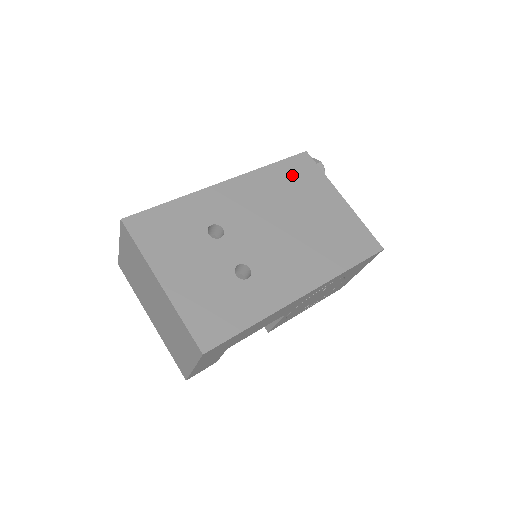
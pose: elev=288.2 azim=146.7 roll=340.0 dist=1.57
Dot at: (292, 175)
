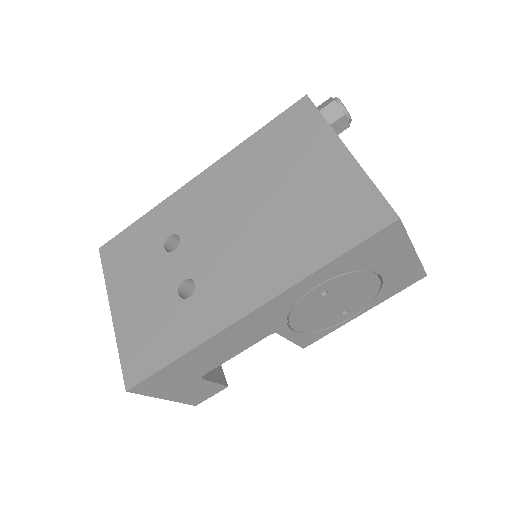
Dot at: (277, 139)
